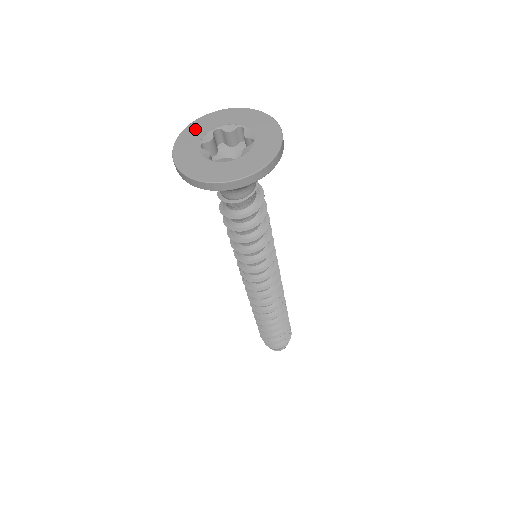
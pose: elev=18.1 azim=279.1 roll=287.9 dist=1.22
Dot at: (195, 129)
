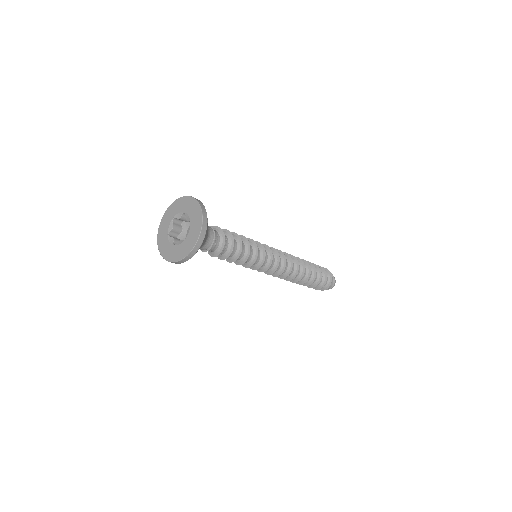
Dot at: (164, 222)
